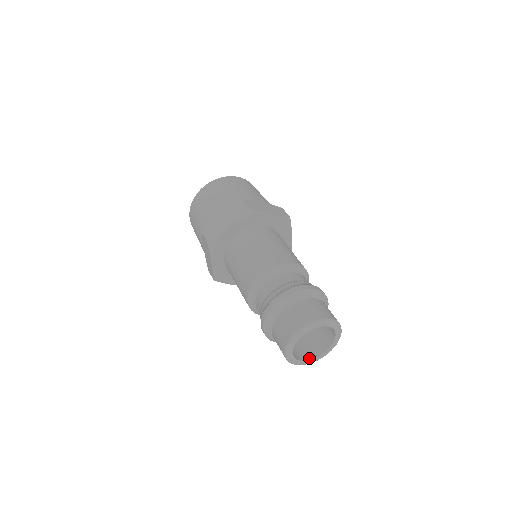
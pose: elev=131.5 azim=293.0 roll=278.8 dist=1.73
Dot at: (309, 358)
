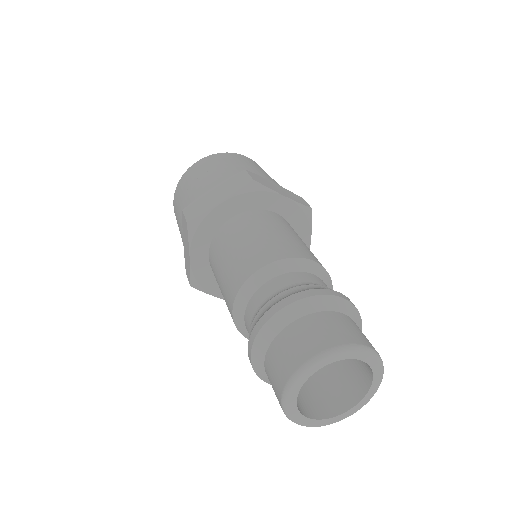
Dot at: (322, 416)
